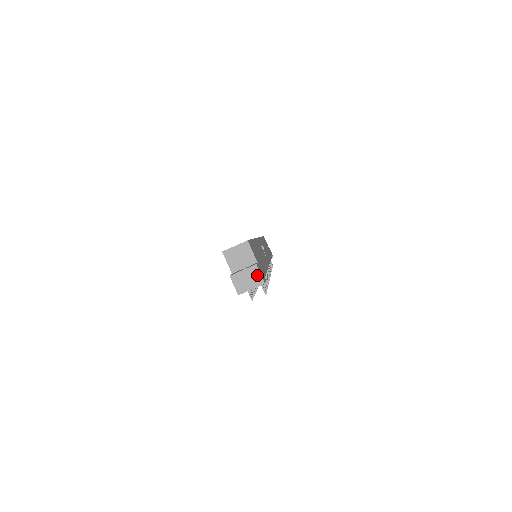
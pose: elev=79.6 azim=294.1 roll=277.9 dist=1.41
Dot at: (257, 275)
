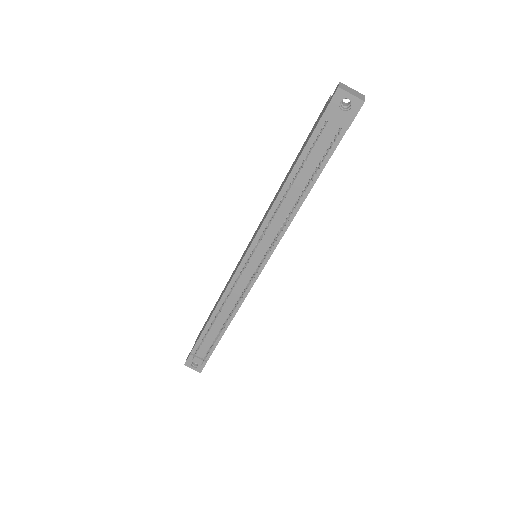
Dot at: (362, 97)
